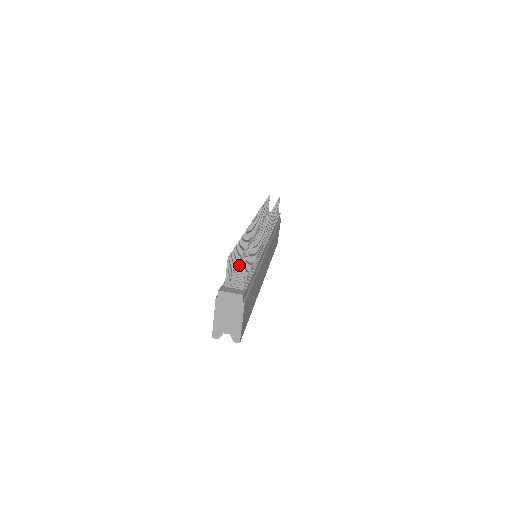
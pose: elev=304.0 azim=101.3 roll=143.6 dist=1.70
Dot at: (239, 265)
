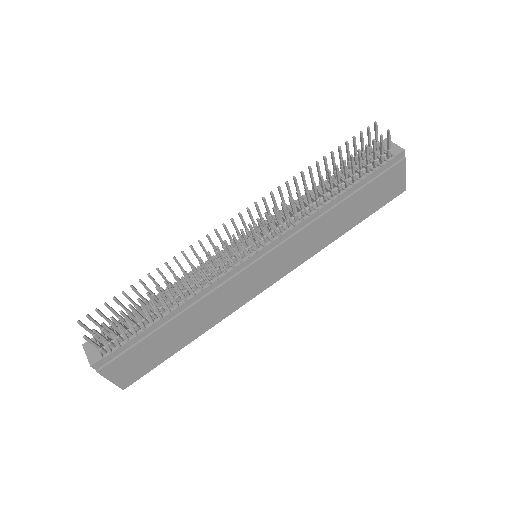
Dot at: (160, 298)
